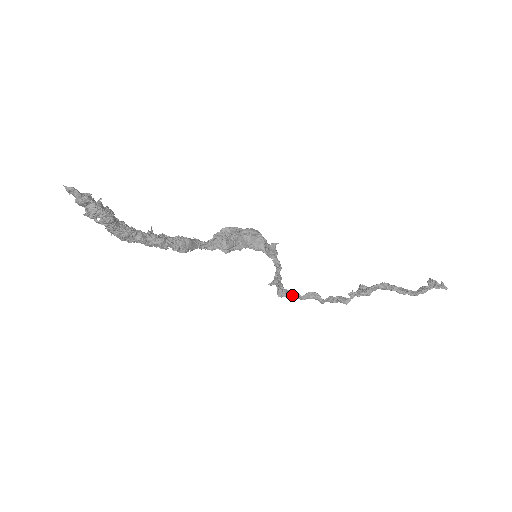
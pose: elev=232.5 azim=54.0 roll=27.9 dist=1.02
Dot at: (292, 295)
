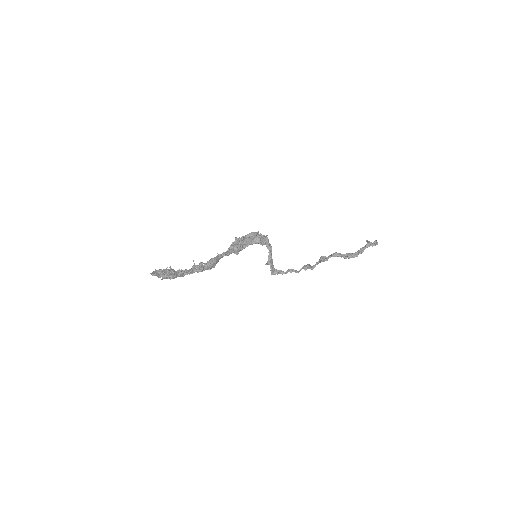
Dot at: (280, 273)
